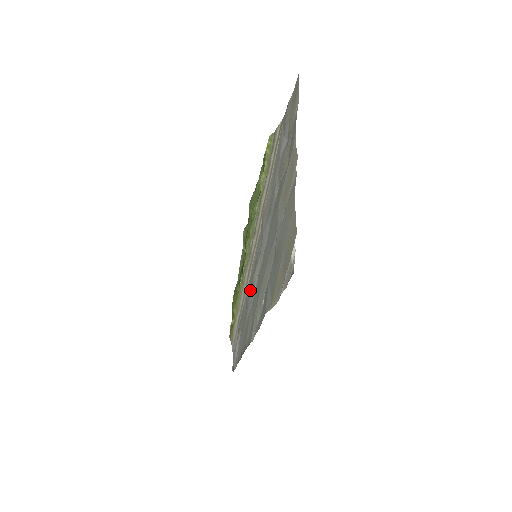
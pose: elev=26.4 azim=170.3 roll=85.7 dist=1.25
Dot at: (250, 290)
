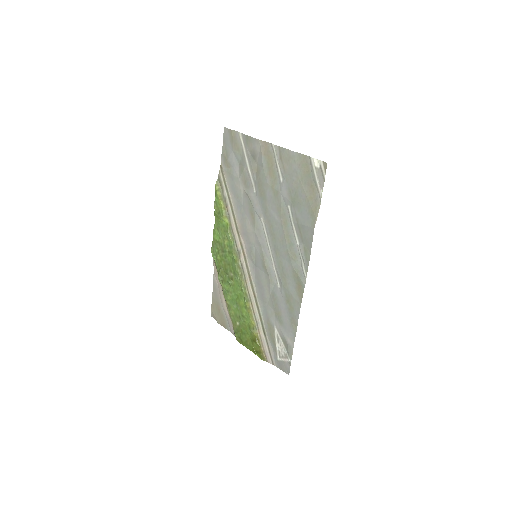
Dot at: (266, 283)
